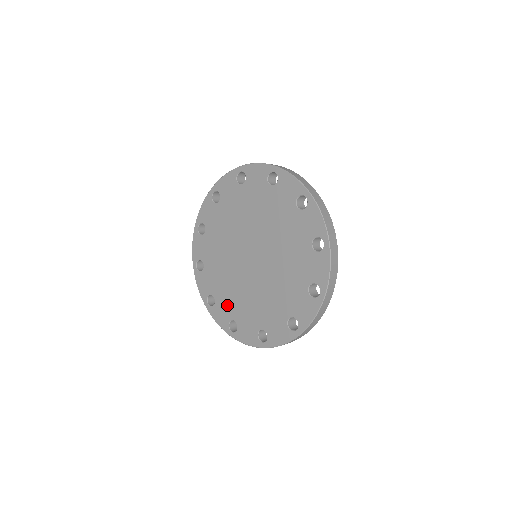
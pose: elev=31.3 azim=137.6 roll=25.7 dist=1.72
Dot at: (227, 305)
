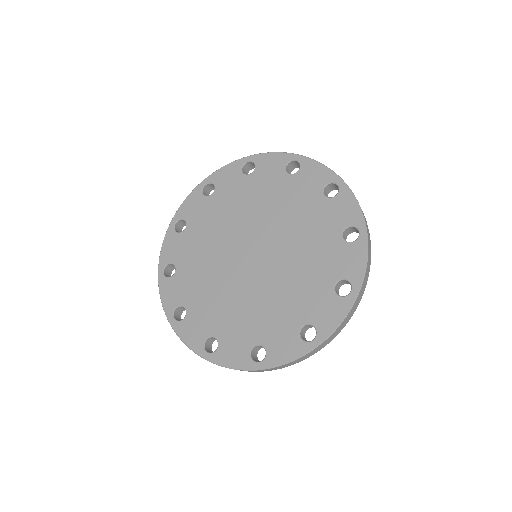
Dot at: (205, 317)
